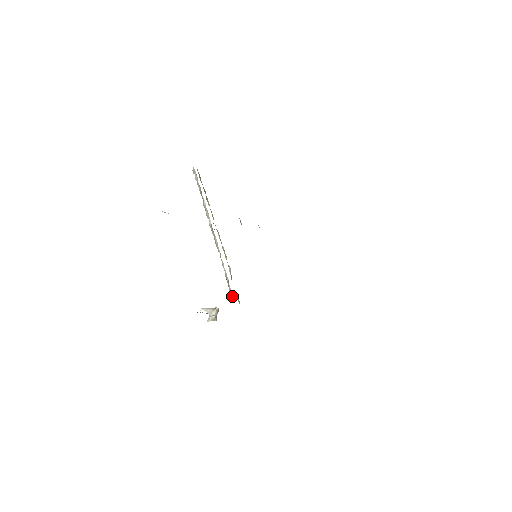
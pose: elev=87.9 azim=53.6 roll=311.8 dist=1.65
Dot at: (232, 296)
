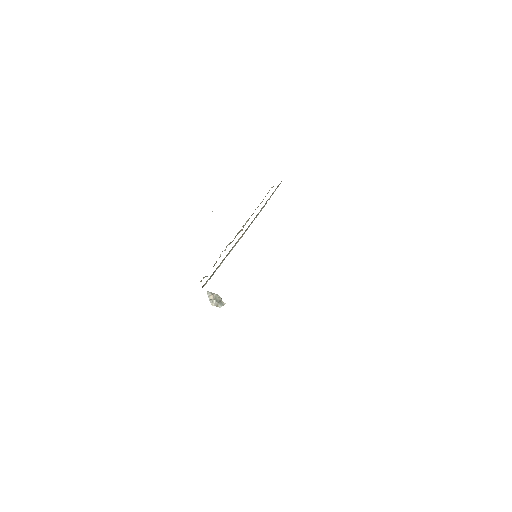
Dot at: occluded
